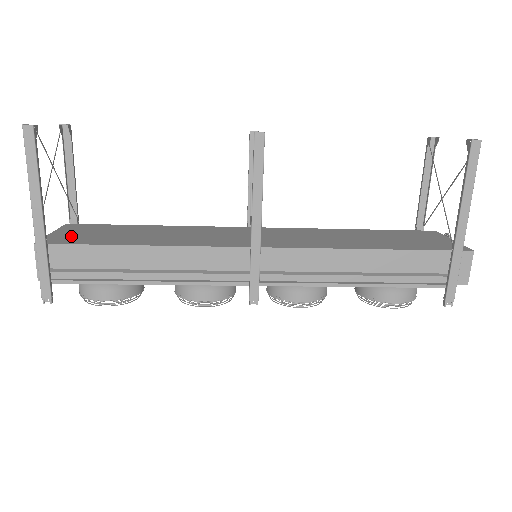
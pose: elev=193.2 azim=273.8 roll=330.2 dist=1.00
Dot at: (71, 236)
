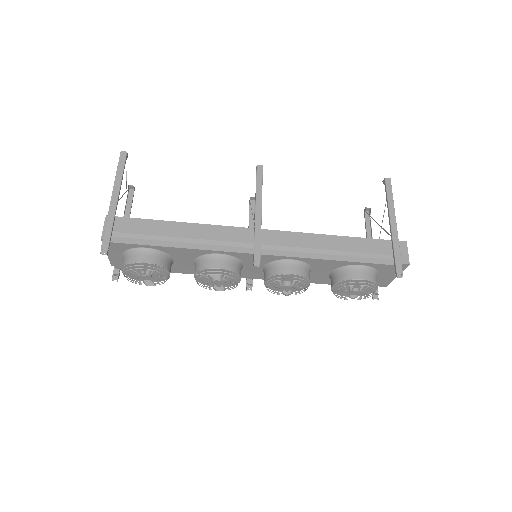
Dot at: occluded
